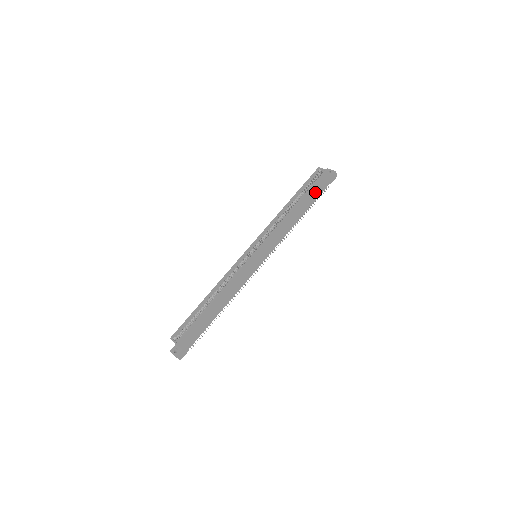
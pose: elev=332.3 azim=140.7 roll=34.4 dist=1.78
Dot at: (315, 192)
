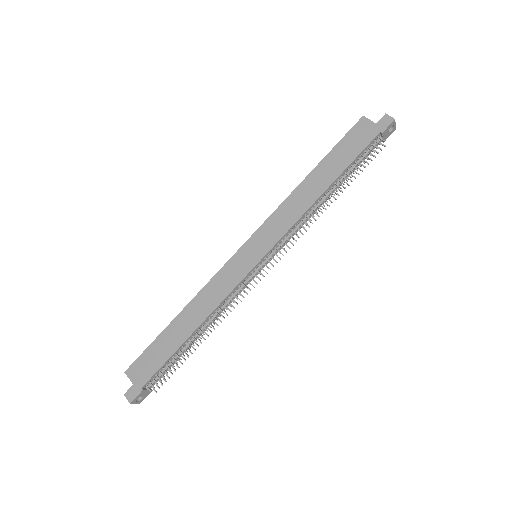
Dot at: (348, 150)
